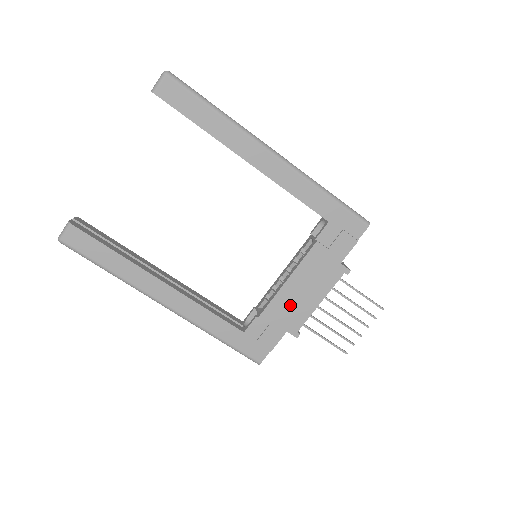
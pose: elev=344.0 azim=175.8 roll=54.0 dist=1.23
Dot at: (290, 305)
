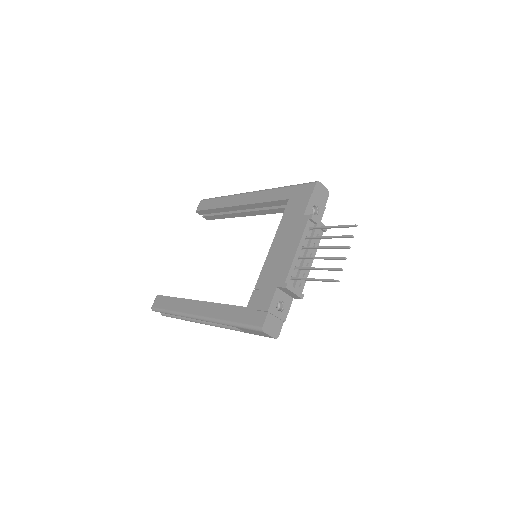
Dot at: (275, 266)
